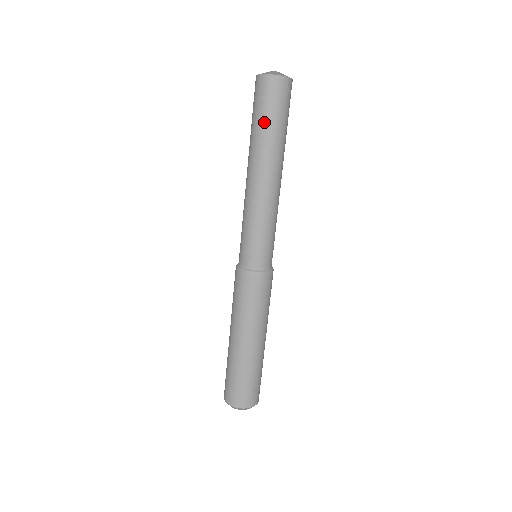
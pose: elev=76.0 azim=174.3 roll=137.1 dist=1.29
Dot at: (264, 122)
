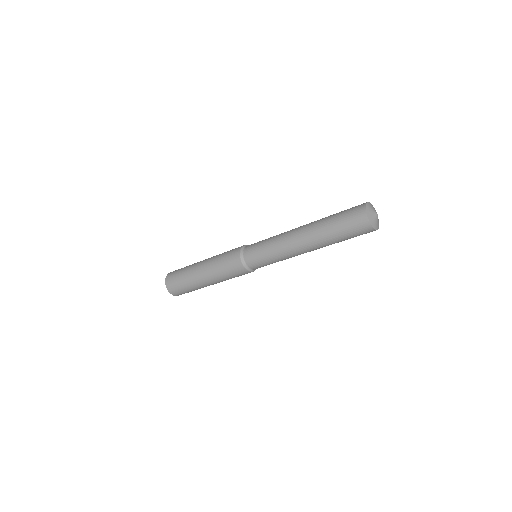
Dot at: occluded
